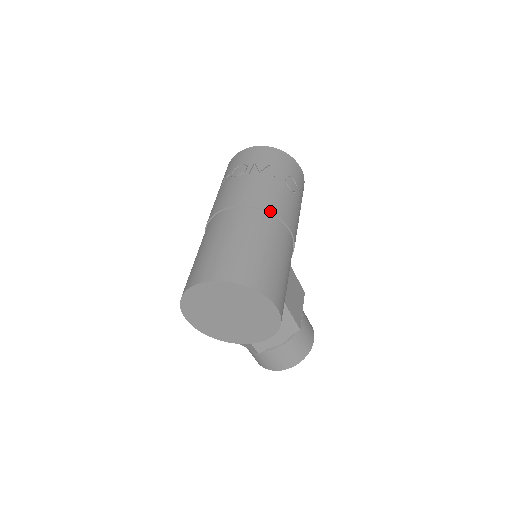
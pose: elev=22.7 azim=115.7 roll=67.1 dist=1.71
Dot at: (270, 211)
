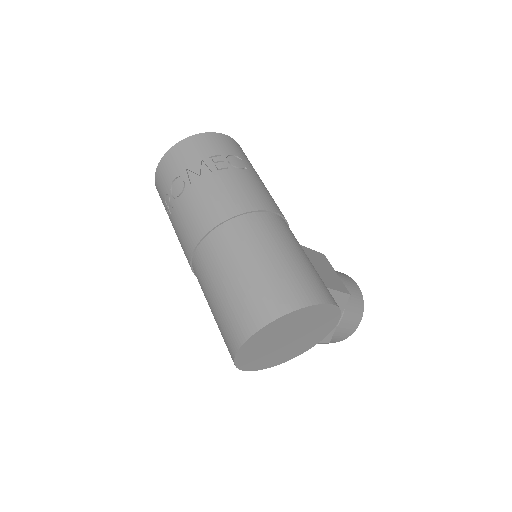
Dot at: (246, 211)
